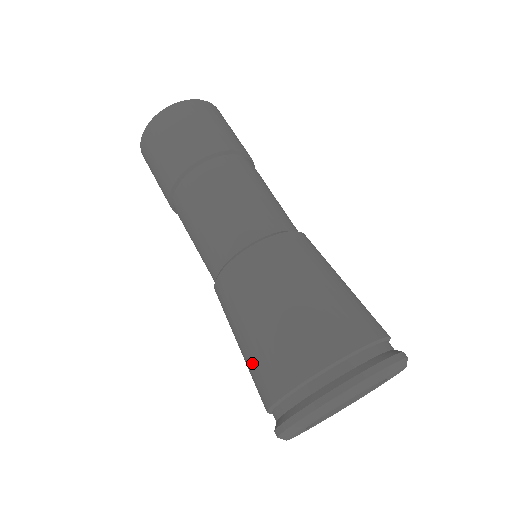
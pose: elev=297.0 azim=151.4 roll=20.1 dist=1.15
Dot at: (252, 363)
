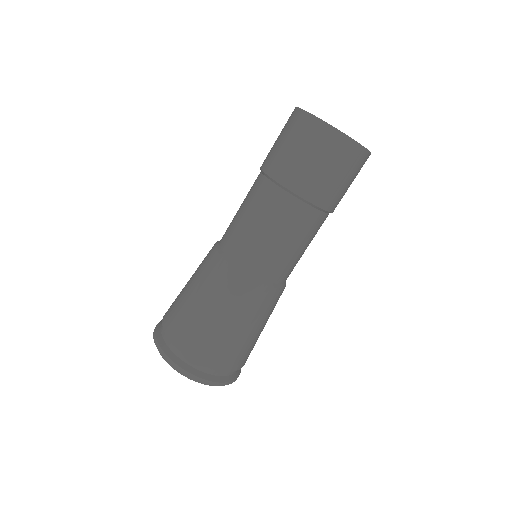
Dot at: (179, 294)
